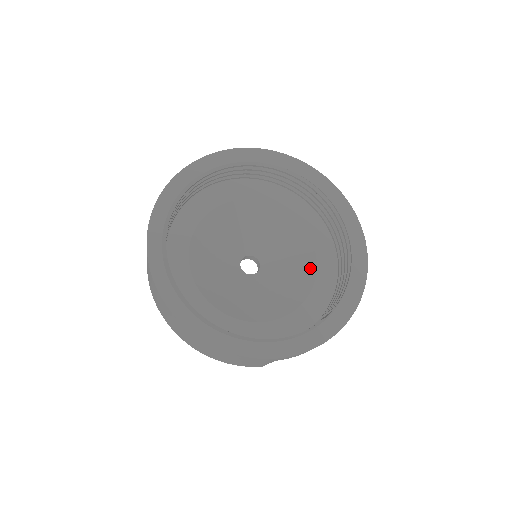
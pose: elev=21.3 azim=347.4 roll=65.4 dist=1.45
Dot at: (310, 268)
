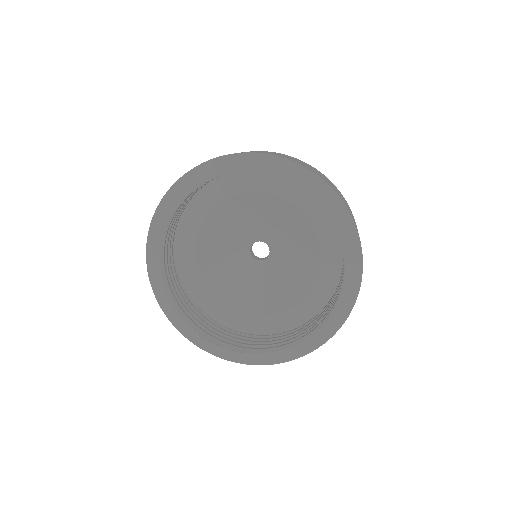
Dot at: (306, 226)
